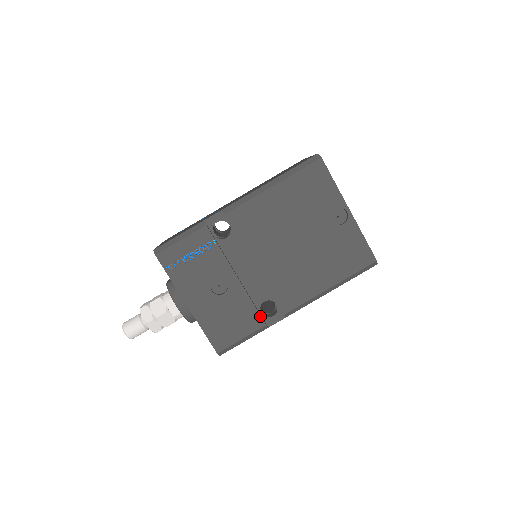
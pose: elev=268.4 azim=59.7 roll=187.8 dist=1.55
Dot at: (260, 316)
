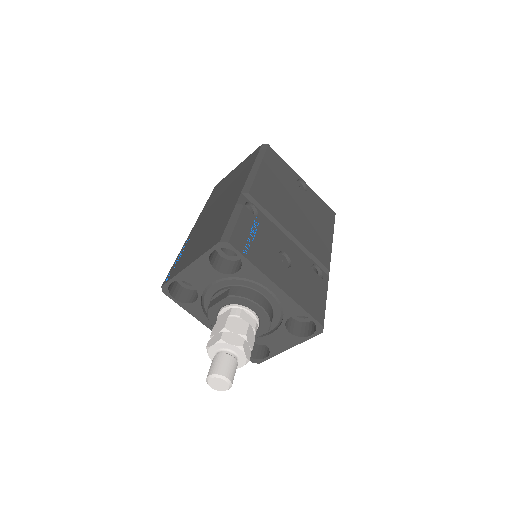
Dot at: (320, 277)
